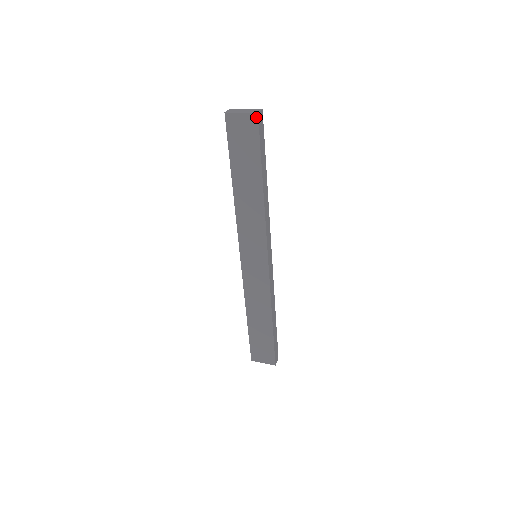
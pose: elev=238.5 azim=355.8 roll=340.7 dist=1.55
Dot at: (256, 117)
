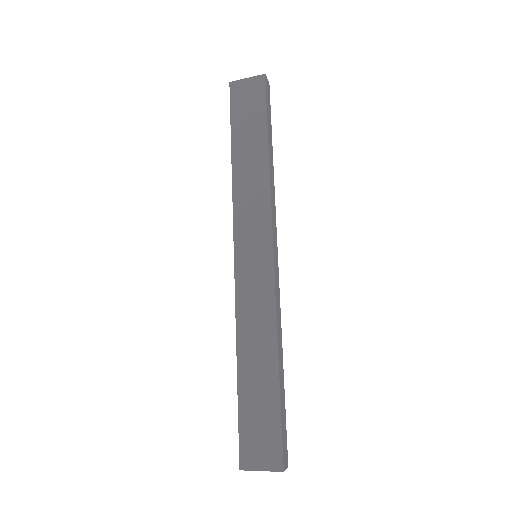
Dot at: (263, 78)
